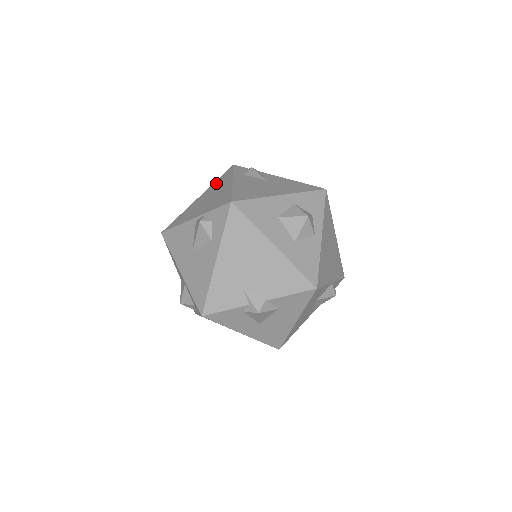
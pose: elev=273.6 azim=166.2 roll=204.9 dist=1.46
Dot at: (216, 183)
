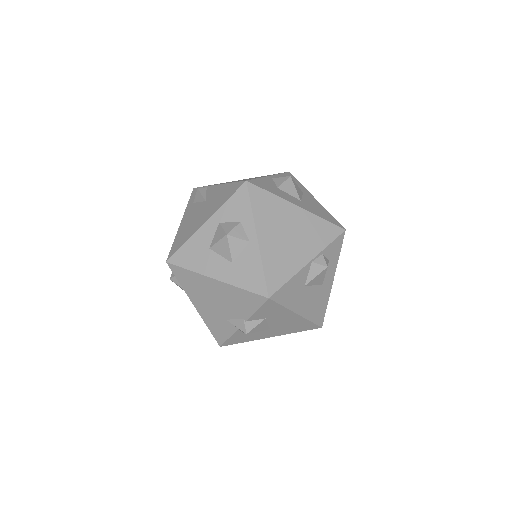
Dot at: occluded
